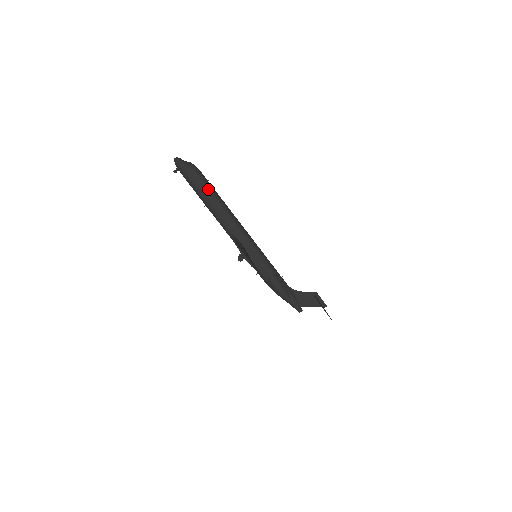
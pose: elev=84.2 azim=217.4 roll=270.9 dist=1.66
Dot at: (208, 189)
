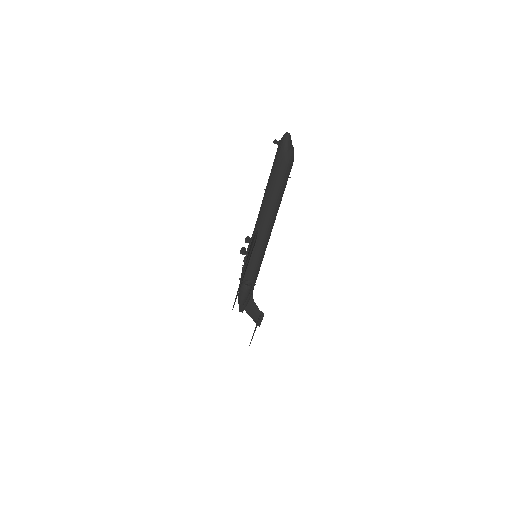
Dot at: (281, 186)
